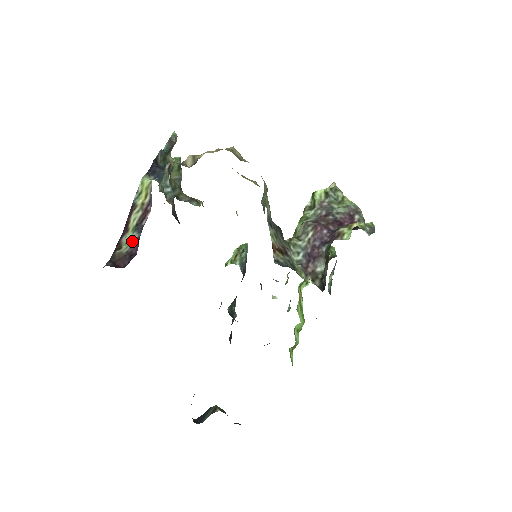
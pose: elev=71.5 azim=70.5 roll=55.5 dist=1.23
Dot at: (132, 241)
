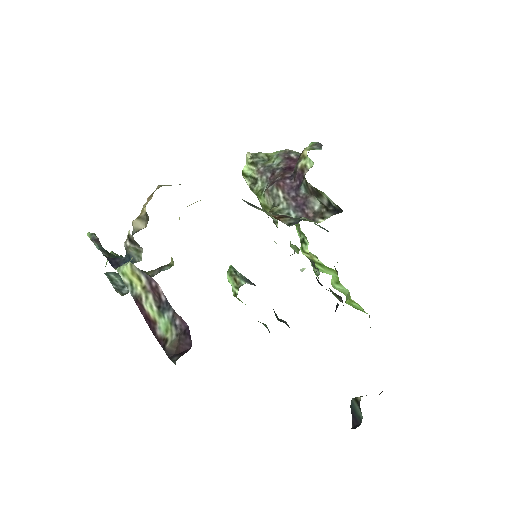
Dot at: (171, 322)
